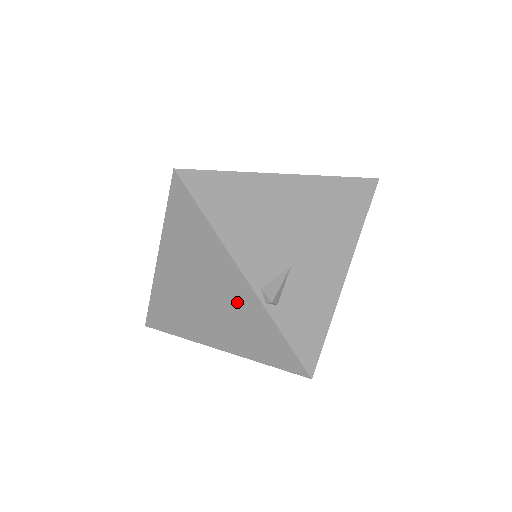
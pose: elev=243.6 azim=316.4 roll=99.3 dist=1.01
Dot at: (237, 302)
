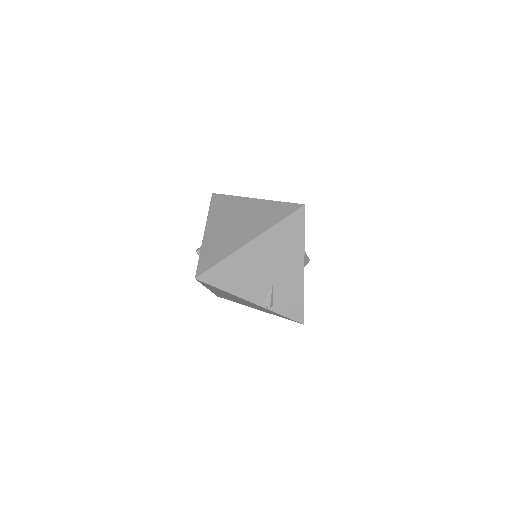
Dot at: (255, 305)
